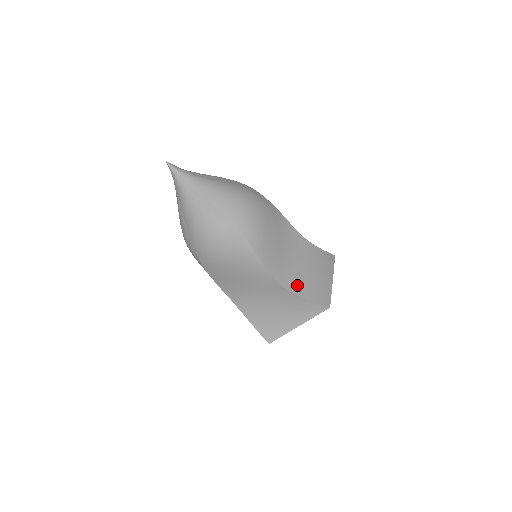
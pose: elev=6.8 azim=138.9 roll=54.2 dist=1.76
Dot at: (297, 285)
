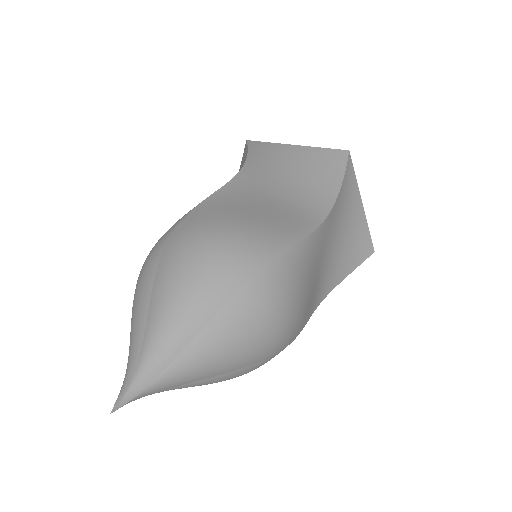
Dot at: (337, 272)
